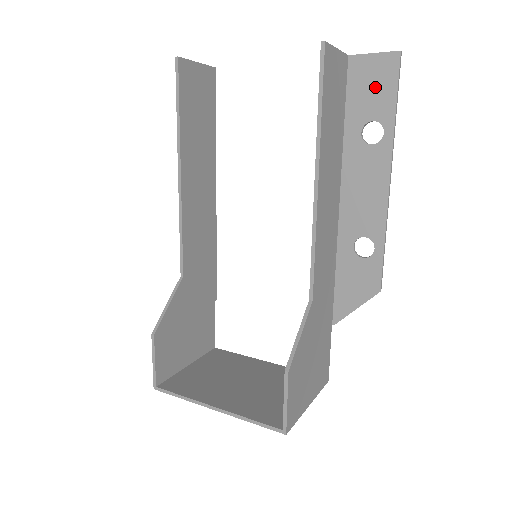
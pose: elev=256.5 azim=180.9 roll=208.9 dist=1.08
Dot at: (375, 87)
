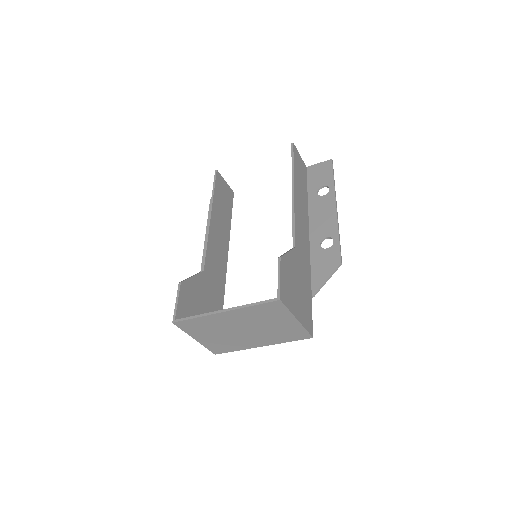
Dot at: (322, 174)
